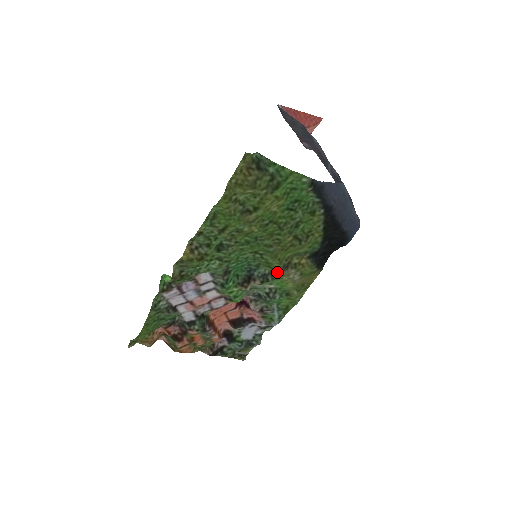
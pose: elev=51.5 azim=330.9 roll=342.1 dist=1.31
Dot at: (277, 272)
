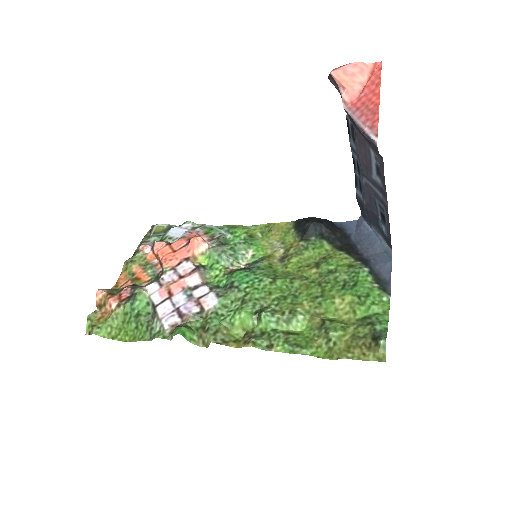
Dot at: (269, 258)
